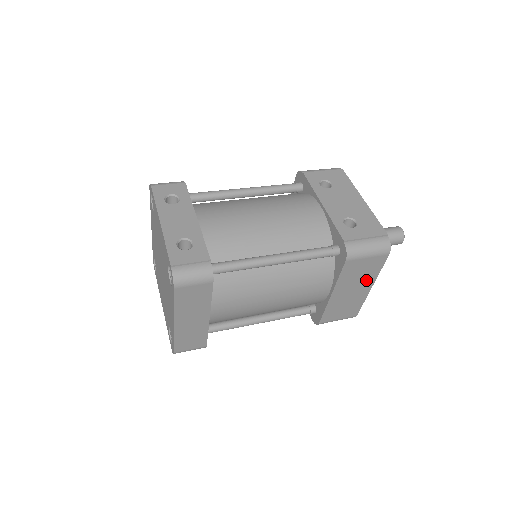
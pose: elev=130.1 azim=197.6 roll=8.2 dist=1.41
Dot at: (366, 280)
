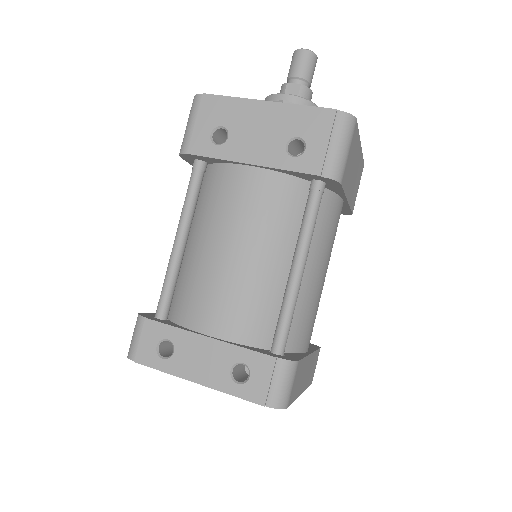
Dot at: (356, 153)
